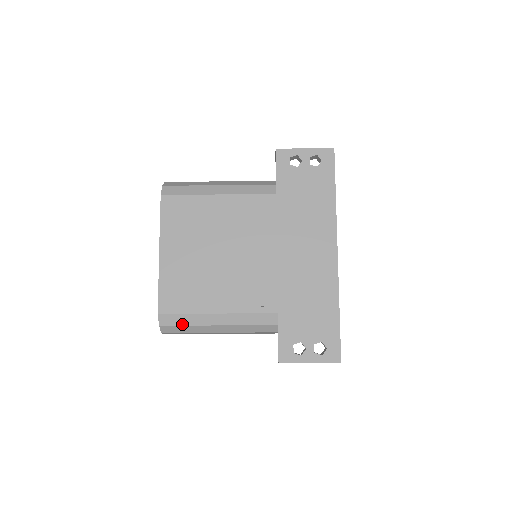
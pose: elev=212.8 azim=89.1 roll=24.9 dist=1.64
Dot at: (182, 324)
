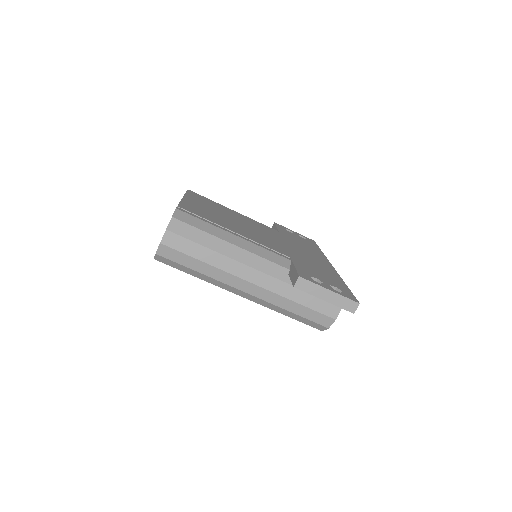
Dot at: (196, 226)
